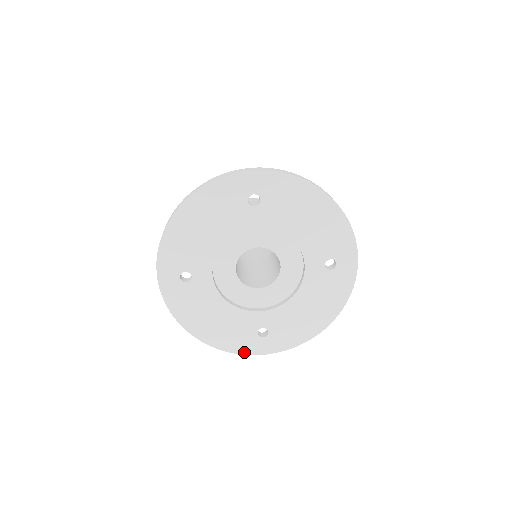
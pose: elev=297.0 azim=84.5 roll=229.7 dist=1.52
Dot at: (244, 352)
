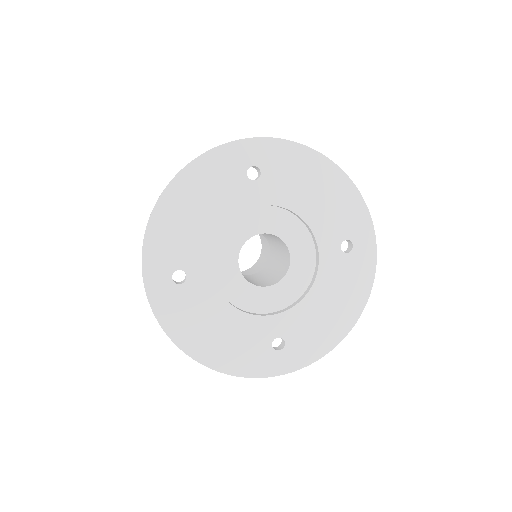
Dot at: (258, 374)
